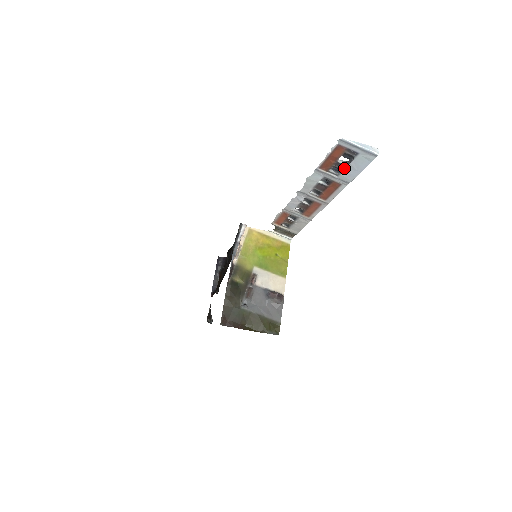
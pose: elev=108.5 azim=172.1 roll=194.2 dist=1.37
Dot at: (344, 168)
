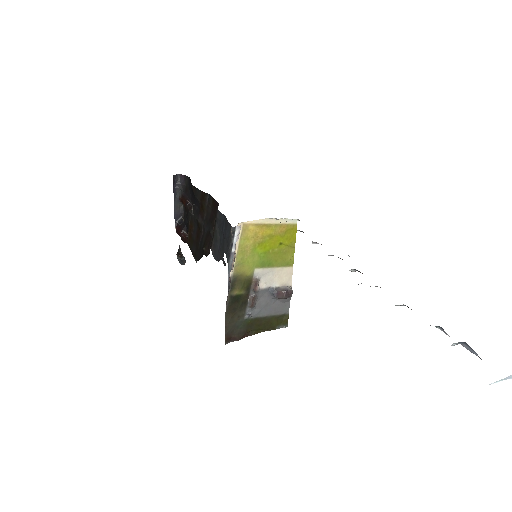
Dot at: occluded
